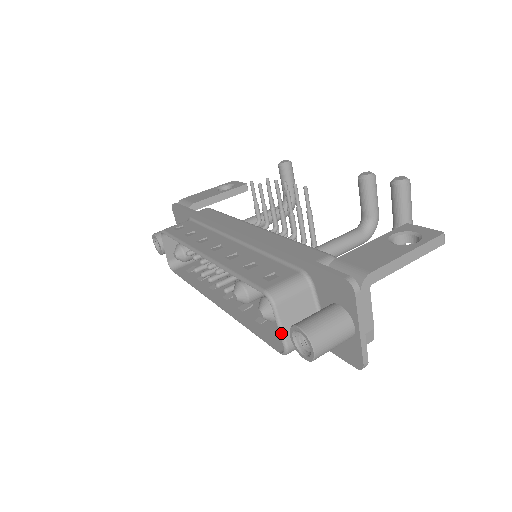
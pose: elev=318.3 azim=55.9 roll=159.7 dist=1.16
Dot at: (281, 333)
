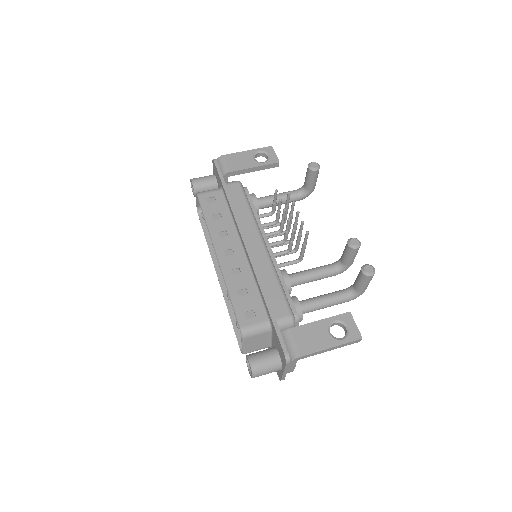
Dot at: (243, 348)
